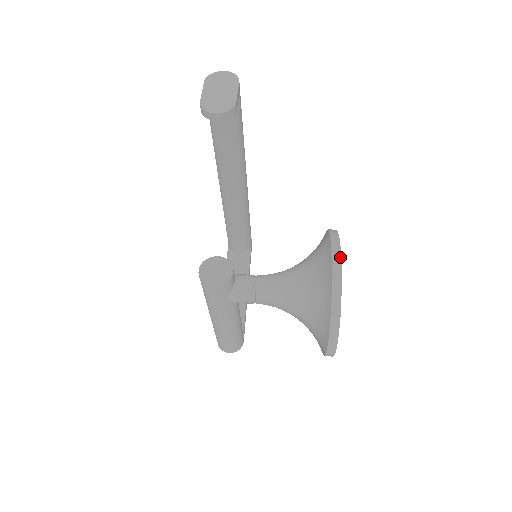
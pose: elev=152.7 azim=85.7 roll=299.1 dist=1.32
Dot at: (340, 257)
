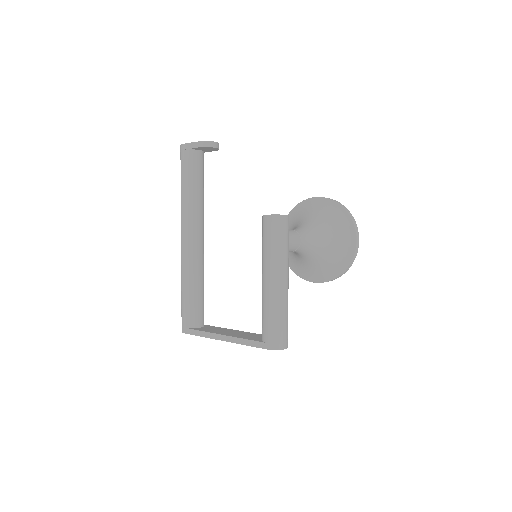
Dot at: occluded
